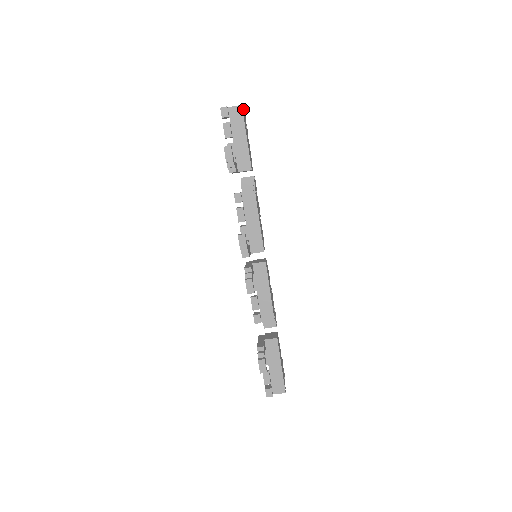
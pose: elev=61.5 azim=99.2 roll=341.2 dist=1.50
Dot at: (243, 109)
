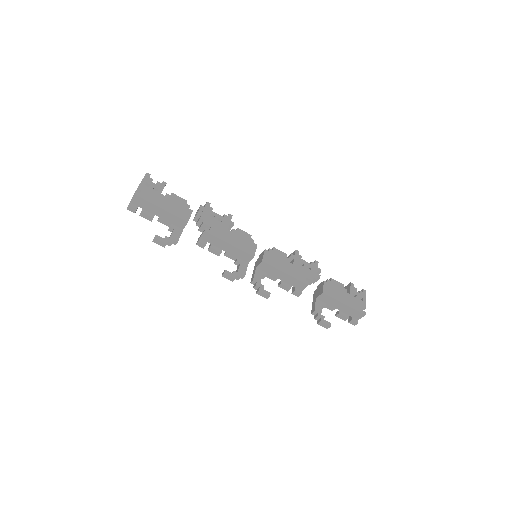
Dot at: (140, 186)
